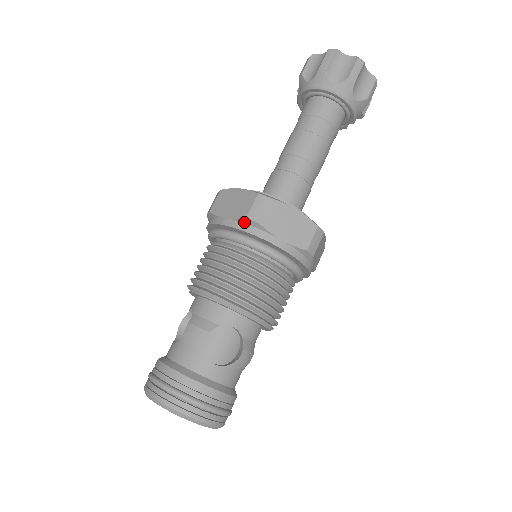
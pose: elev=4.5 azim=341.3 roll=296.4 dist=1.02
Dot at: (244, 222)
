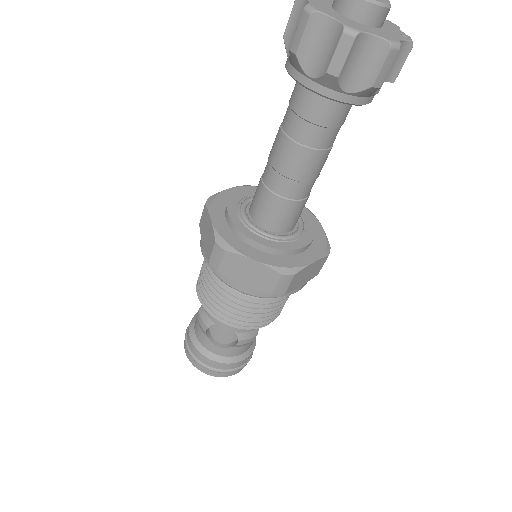
Dot at: occluded
